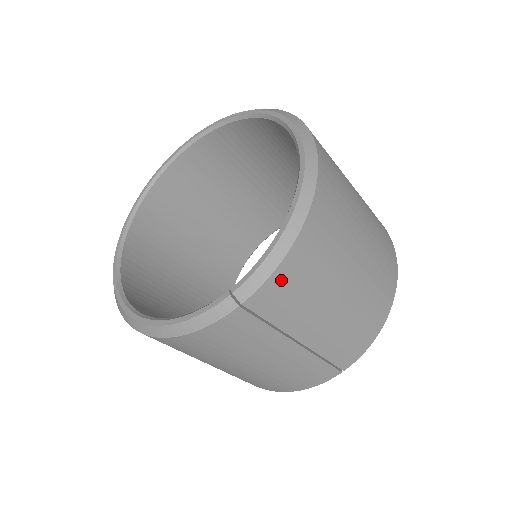
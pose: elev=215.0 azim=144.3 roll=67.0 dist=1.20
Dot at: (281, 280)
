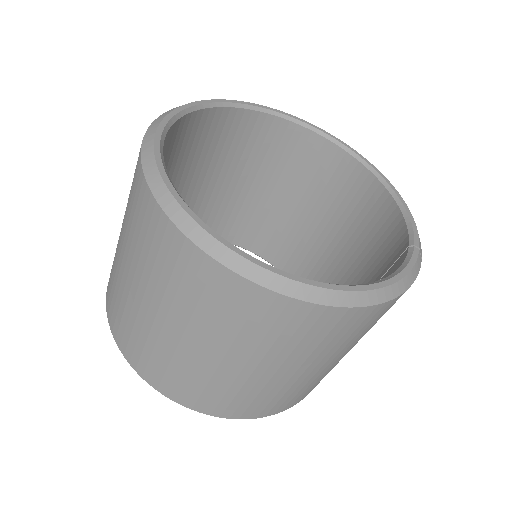
Dot at: occluded
